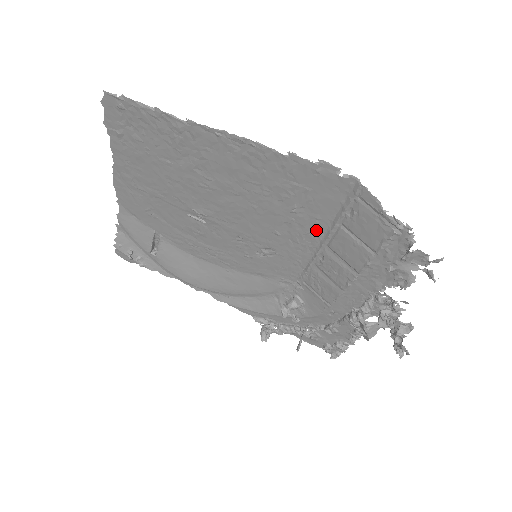
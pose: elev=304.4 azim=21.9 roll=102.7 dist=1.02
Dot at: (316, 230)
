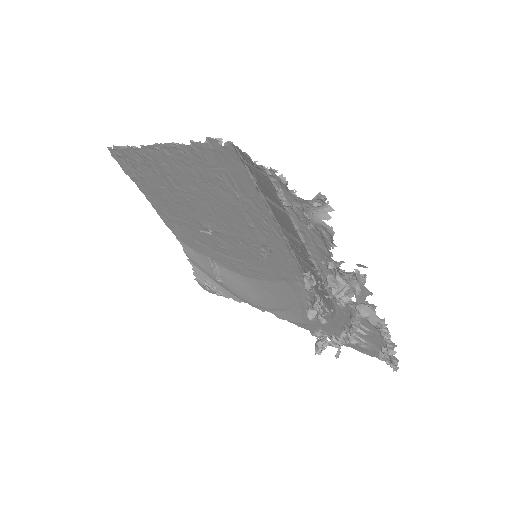
Dot at: (263, 210)
